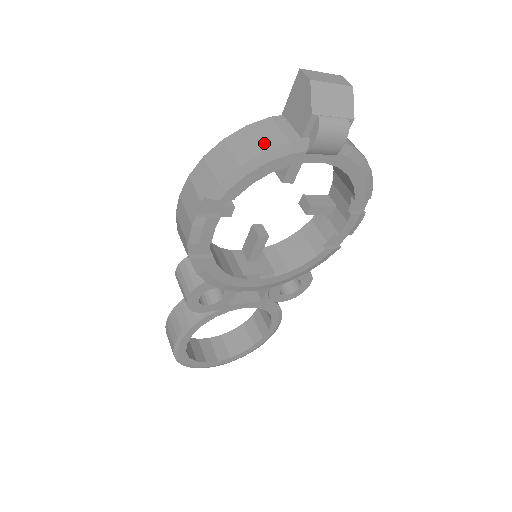
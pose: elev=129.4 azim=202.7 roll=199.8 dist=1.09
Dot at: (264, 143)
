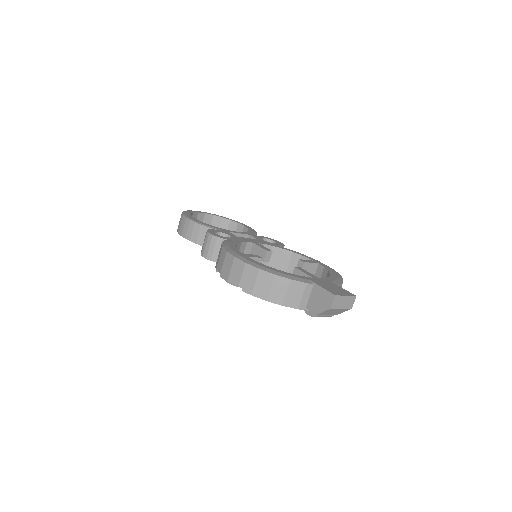
Dot at: (287, 300)
